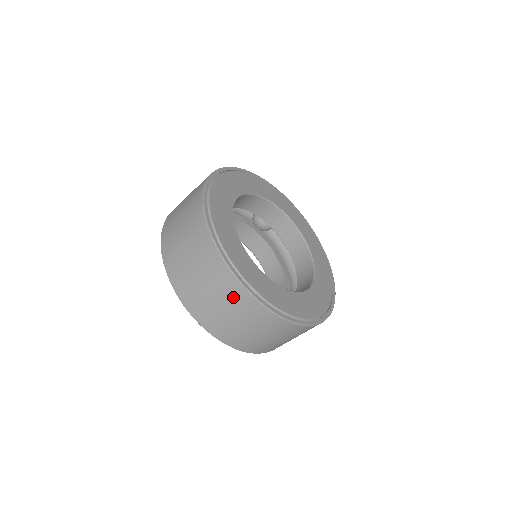
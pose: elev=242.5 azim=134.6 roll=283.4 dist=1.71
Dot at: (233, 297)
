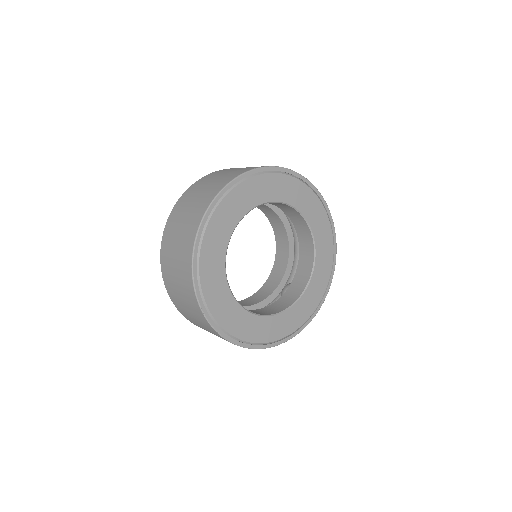
Dot at: (201, 320)
